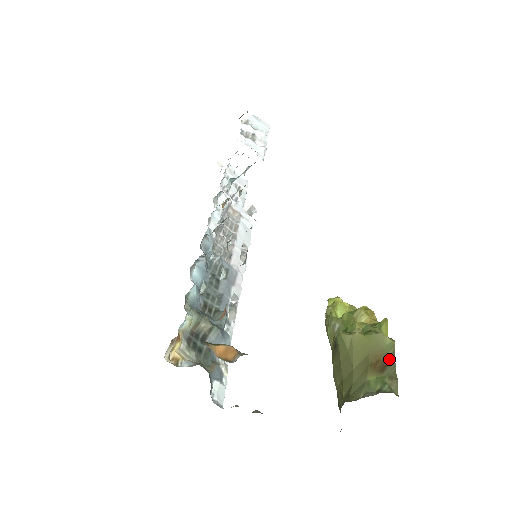
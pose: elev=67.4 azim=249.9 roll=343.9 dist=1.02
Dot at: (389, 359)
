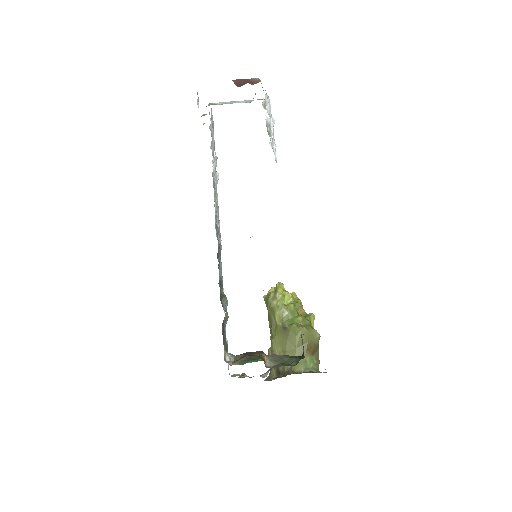
Dot at: (317, 347)
